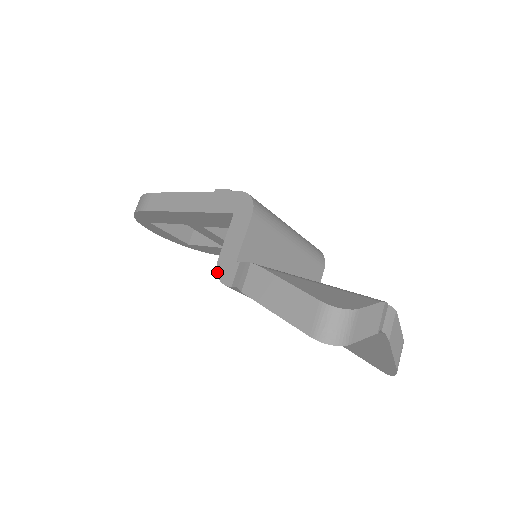
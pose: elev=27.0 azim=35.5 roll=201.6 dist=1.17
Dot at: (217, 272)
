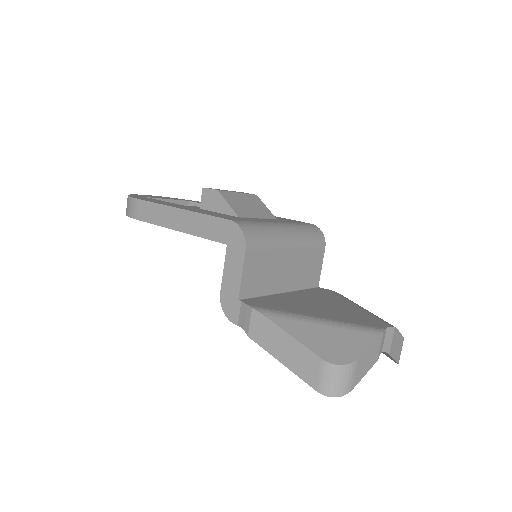
Dot at: (222, 307)
